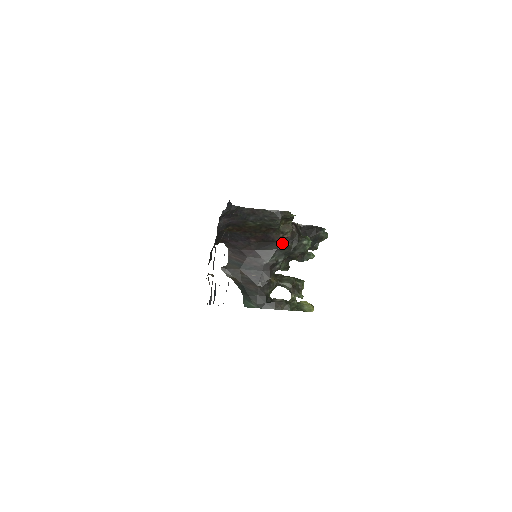
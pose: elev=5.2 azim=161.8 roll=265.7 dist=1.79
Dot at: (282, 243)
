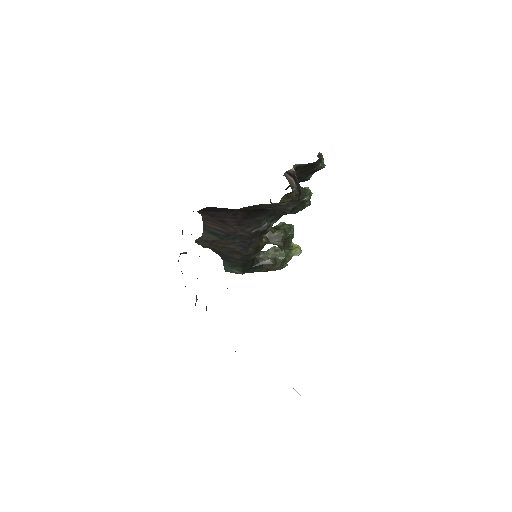
Dot at: occluded
